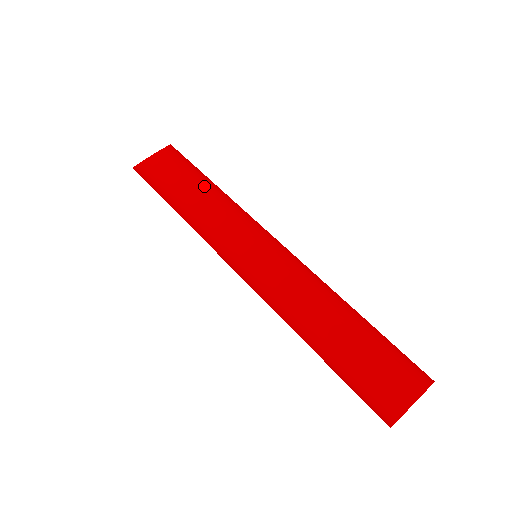
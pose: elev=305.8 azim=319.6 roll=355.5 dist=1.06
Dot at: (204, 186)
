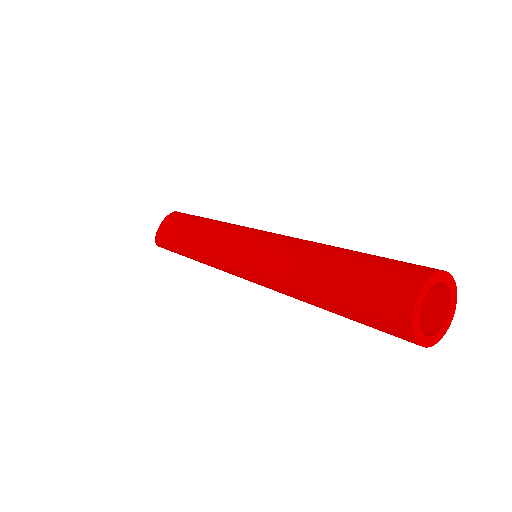
Dot at: (198, 223)
